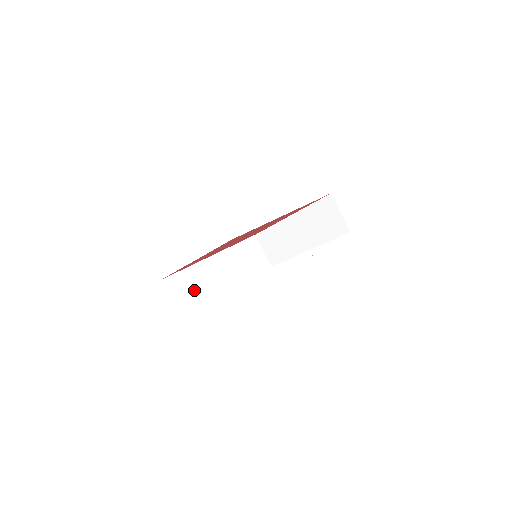
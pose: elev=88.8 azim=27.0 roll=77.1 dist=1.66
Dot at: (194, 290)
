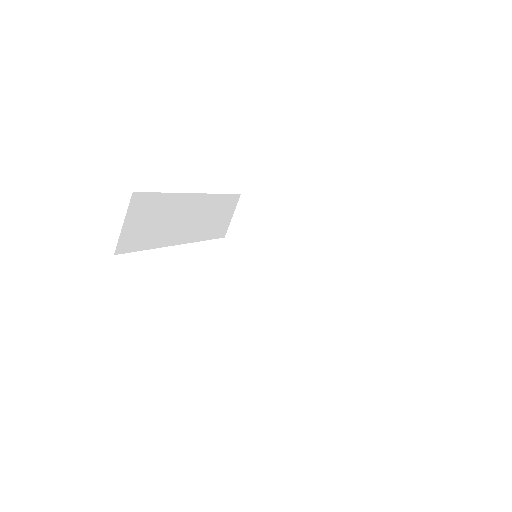
Dot at: (152, 225)
